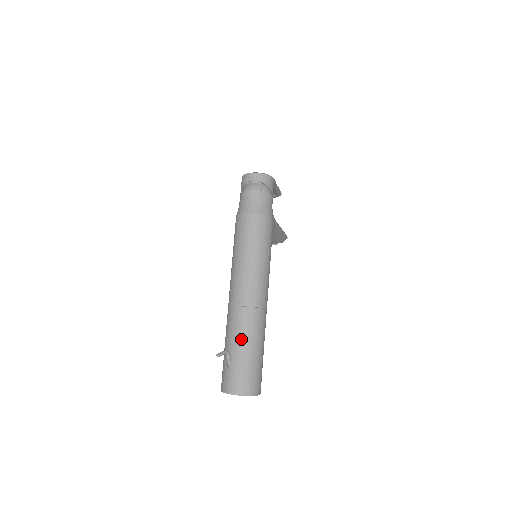
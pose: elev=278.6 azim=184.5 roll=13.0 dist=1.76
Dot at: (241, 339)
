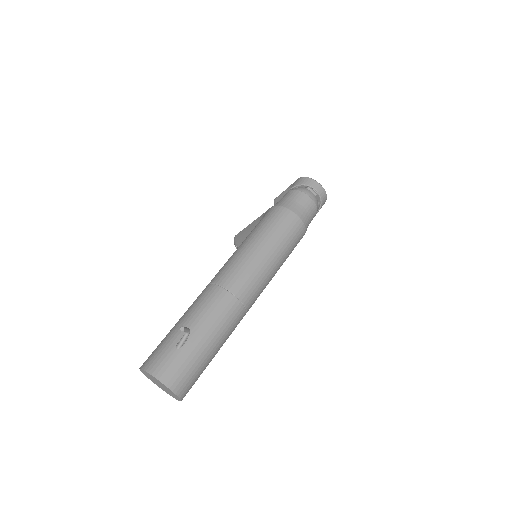
Dot at: (212, 328)
